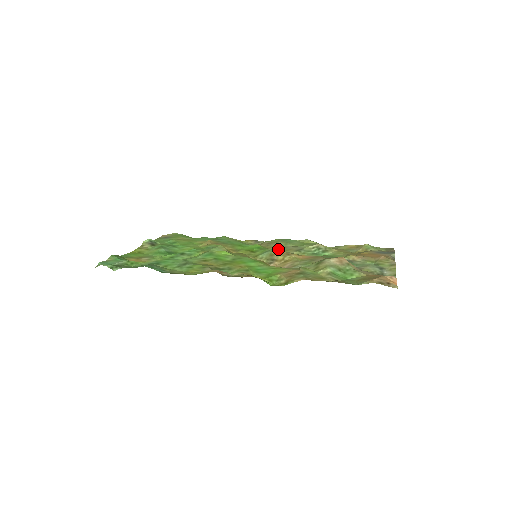
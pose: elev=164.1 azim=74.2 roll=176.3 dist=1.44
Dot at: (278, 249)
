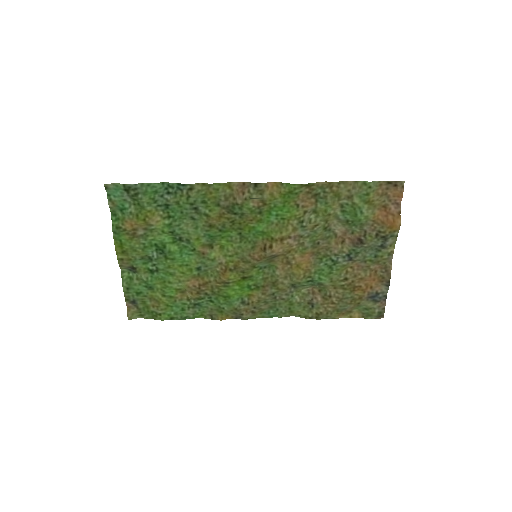
Dot at: (269, 295)
